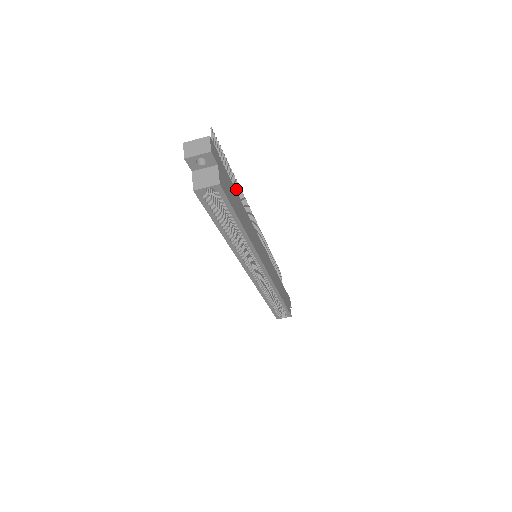
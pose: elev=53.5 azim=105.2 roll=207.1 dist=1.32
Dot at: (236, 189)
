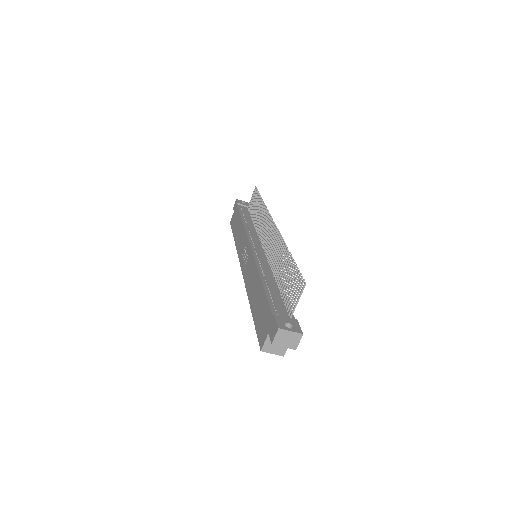
Dot at: (283, 266)
